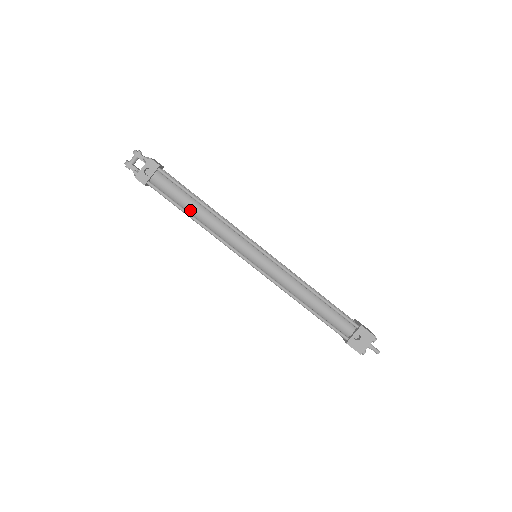
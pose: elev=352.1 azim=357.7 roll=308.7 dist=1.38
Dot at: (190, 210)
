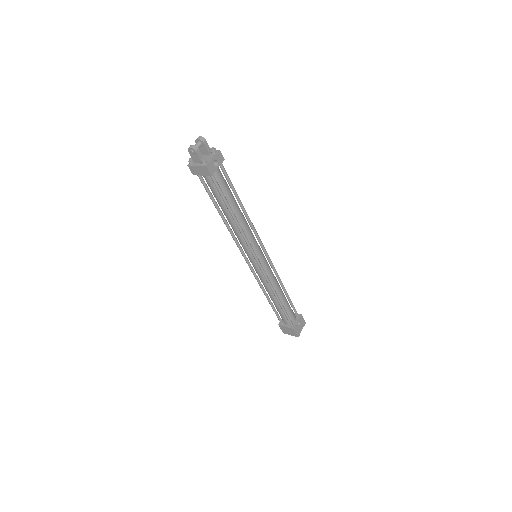
Dot at: (232, 208)
